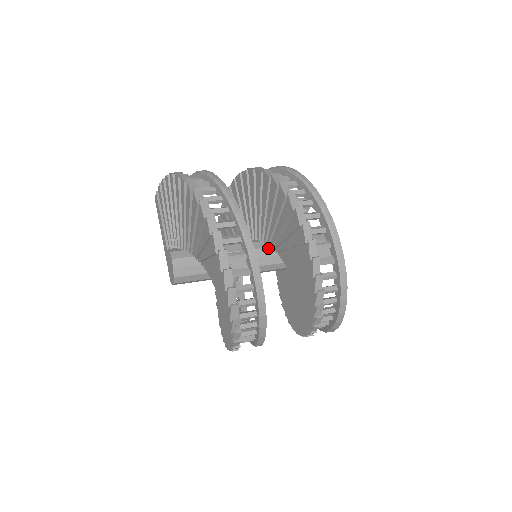
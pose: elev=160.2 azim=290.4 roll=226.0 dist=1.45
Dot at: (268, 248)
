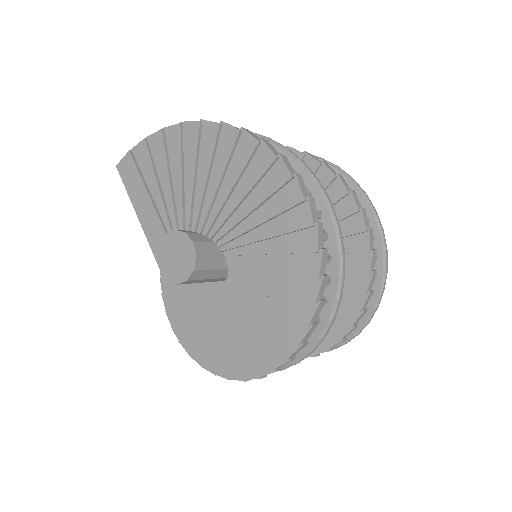
Dot at: occluded
